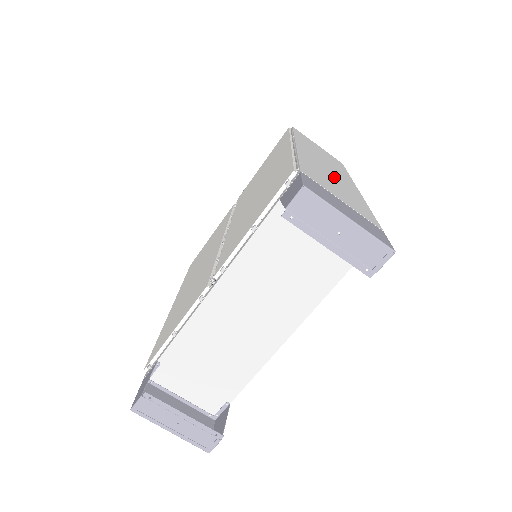
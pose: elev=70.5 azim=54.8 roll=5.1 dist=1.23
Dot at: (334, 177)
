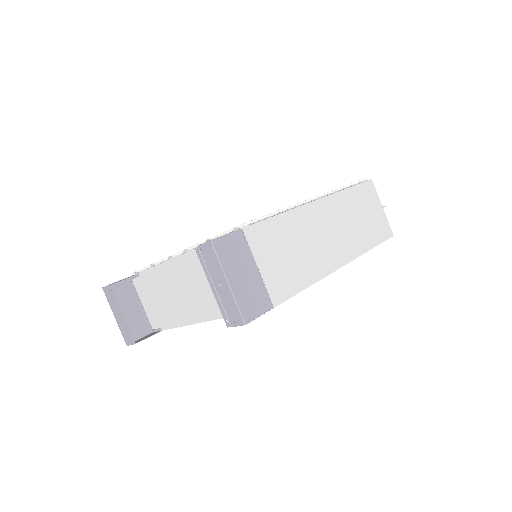
Dot at: (313, 244)
